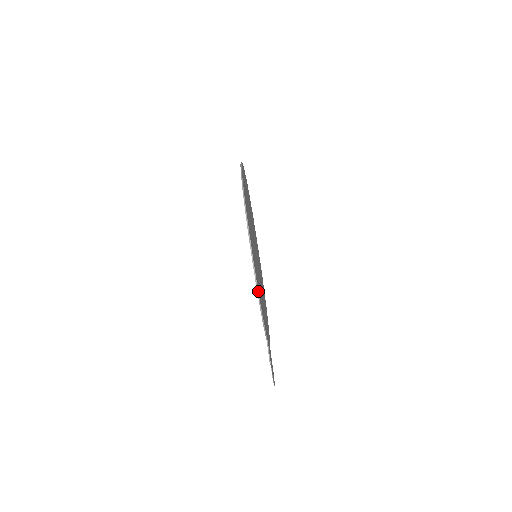
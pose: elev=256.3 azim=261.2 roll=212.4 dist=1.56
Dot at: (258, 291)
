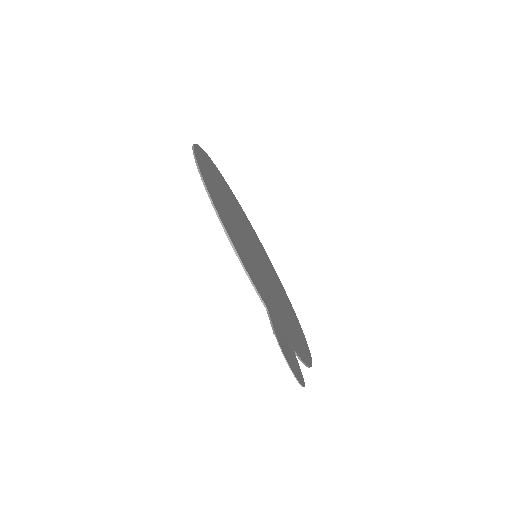
Dot at: (217, 212)
